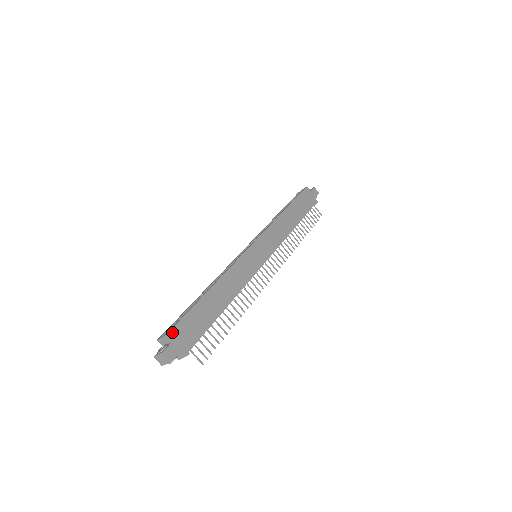
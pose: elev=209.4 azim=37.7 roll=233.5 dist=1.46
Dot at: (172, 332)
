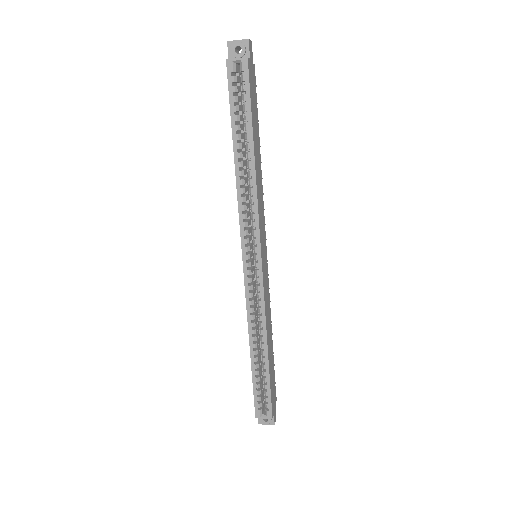
Dot at: (272, 412)
